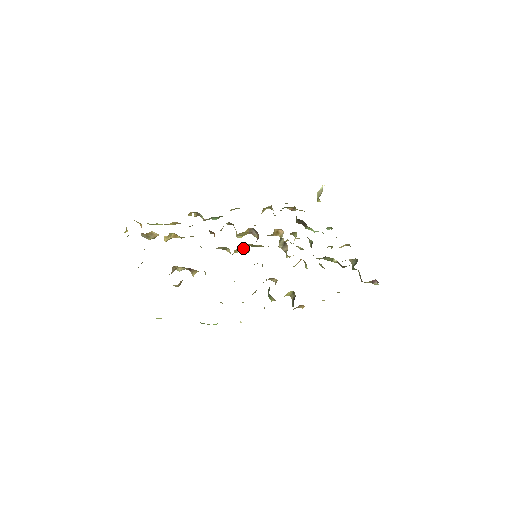
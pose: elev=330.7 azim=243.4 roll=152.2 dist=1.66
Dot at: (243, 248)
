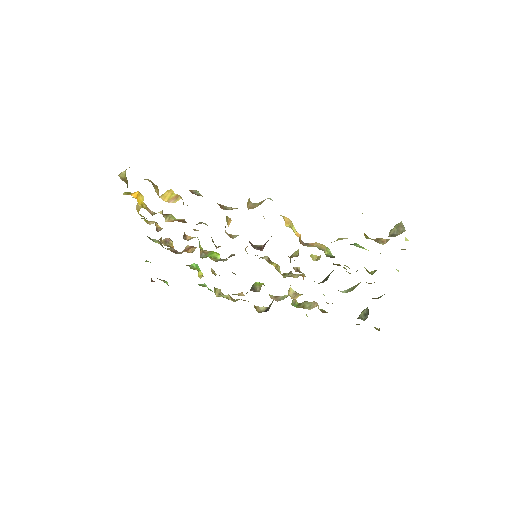
Dot at: occluded
